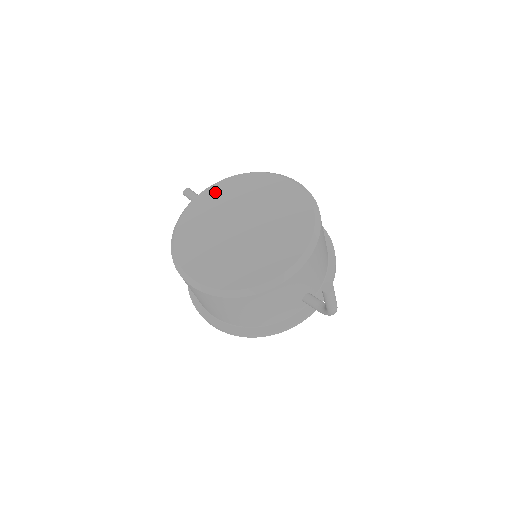
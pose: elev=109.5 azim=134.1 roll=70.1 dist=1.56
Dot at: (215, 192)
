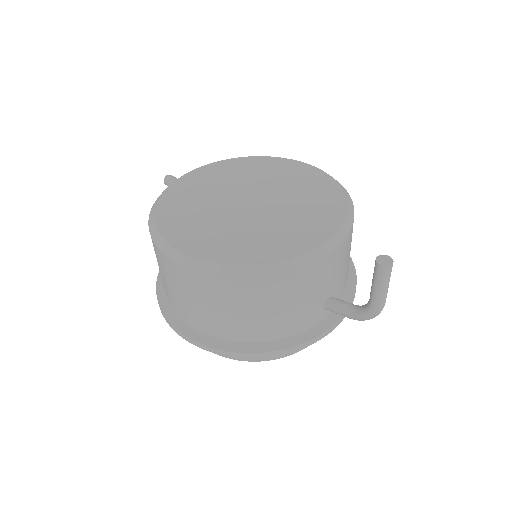
Dot at: (211, 170)
